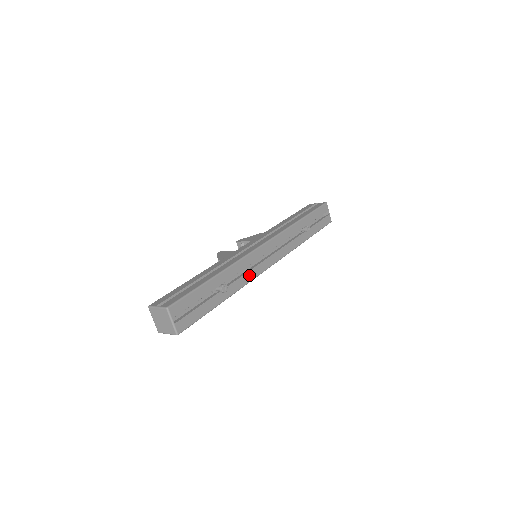
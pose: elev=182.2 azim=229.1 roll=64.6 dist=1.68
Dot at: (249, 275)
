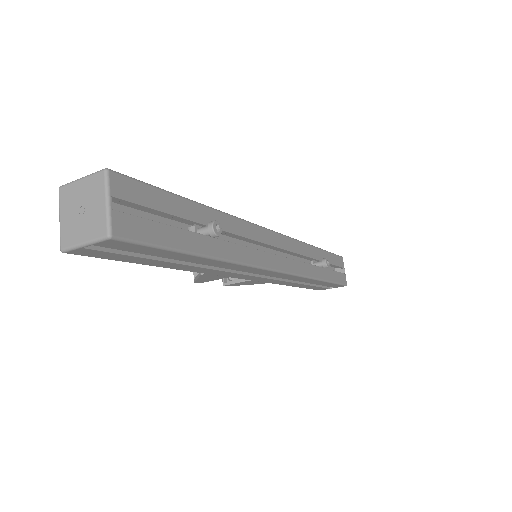
Dot at: (251, 254)
